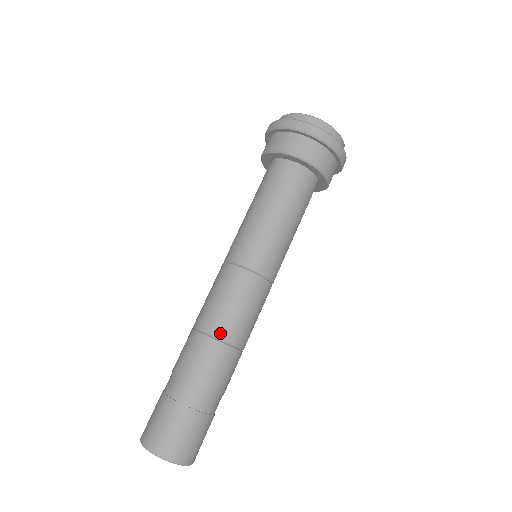
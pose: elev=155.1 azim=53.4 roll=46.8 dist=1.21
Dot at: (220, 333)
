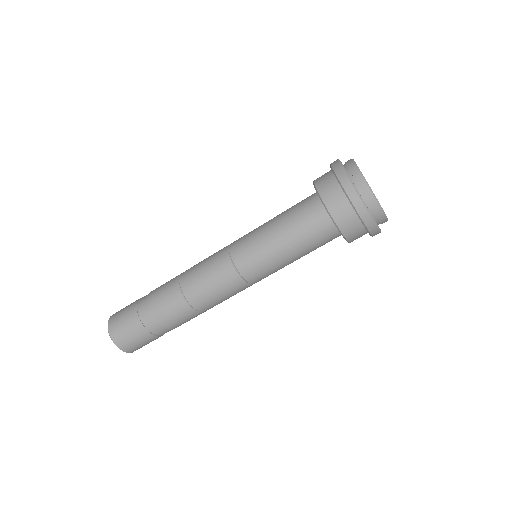
Dot at: (193, 302)
